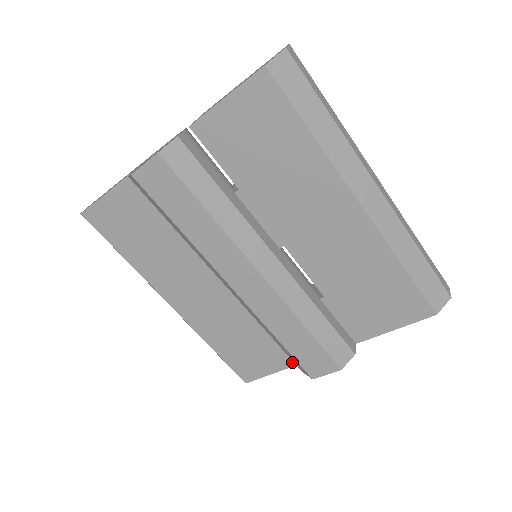
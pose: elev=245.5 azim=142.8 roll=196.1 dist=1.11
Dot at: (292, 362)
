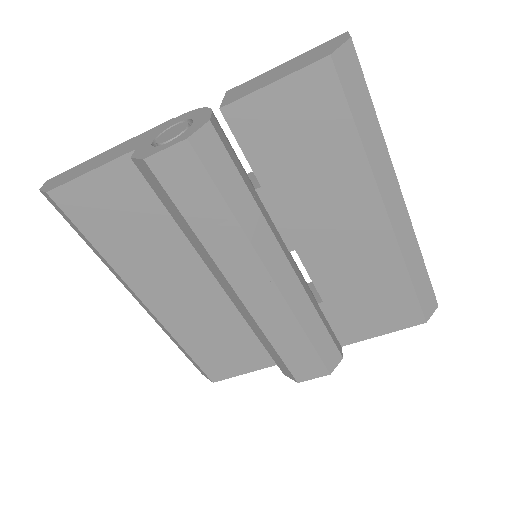
Dot at: (270, 363)
